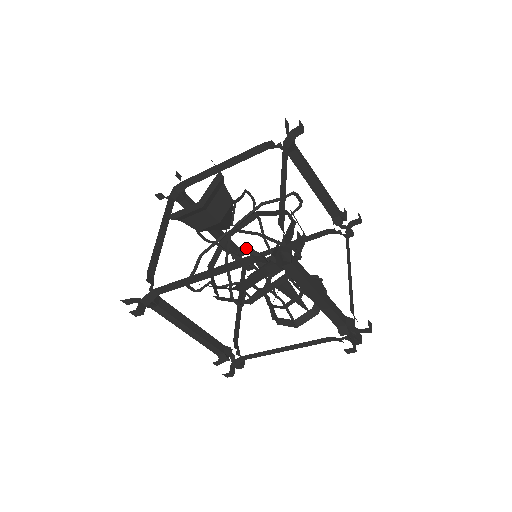
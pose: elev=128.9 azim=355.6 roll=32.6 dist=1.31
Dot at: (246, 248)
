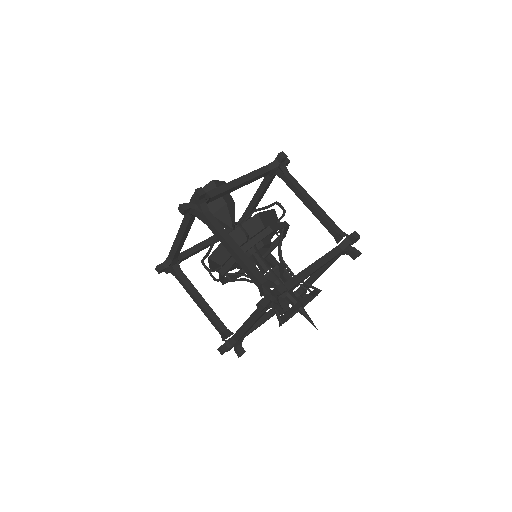
Dot at: occluded
